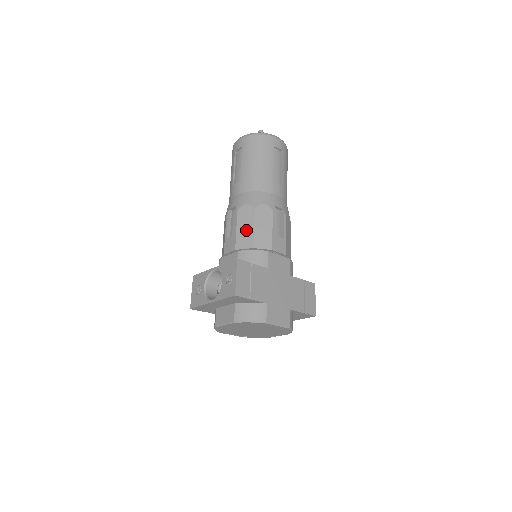
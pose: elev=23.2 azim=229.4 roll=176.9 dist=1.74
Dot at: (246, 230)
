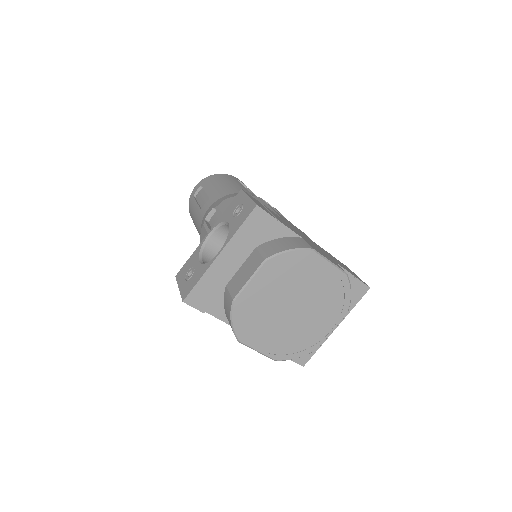
Dot at: occluded
